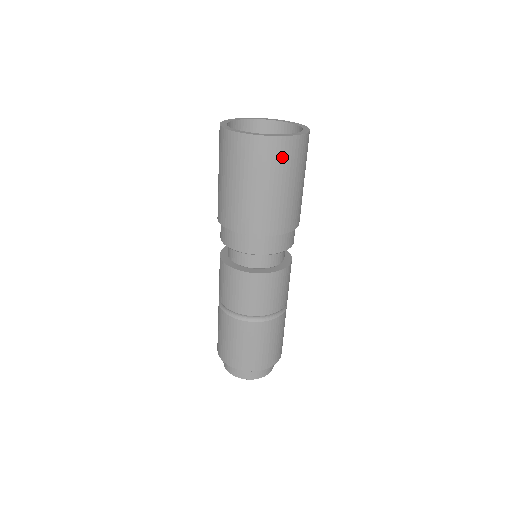
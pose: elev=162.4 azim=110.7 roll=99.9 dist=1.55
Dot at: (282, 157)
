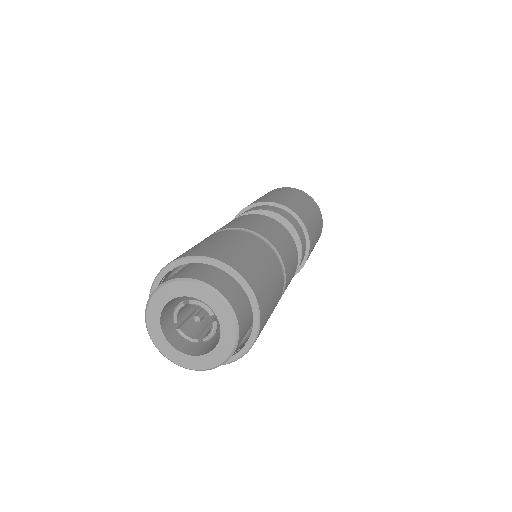
Dot at: occluded
